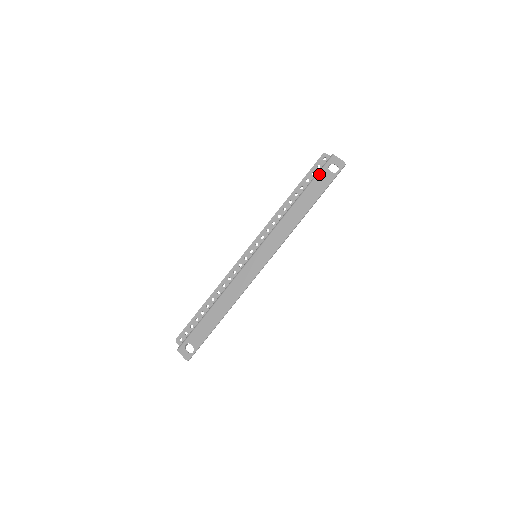
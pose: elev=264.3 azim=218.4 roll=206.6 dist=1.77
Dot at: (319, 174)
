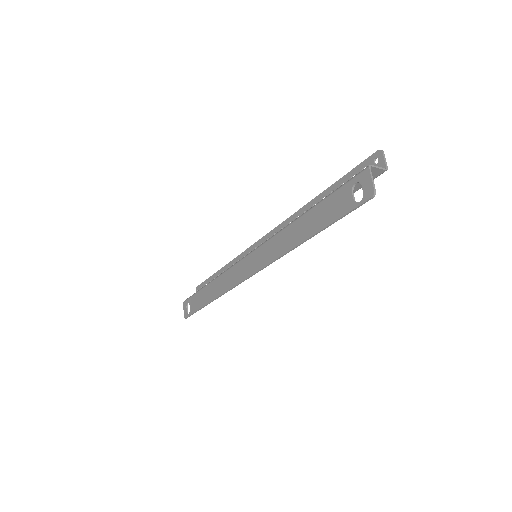
Dot at: (339, 190)
